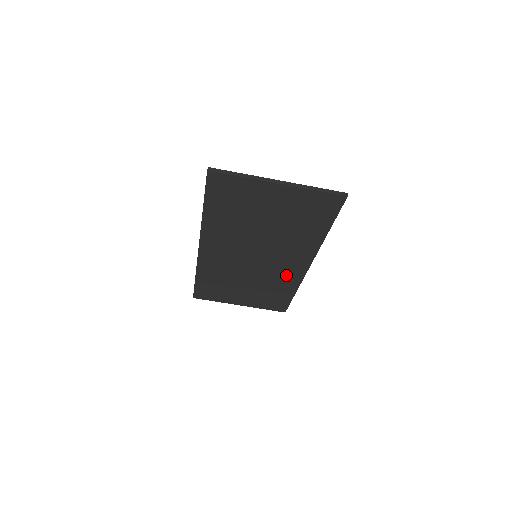
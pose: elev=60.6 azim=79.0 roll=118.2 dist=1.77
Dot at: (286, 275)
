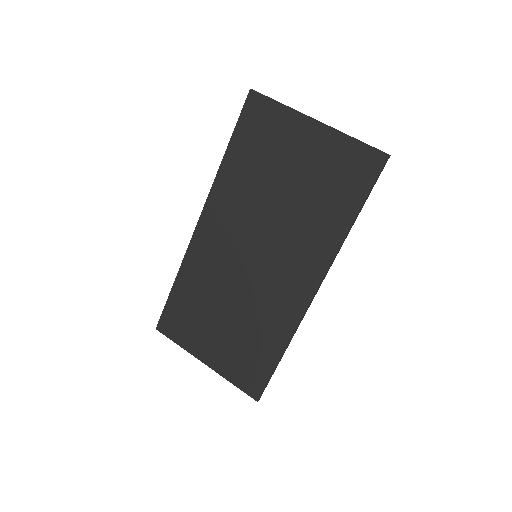
Dot at: (281, 306)
